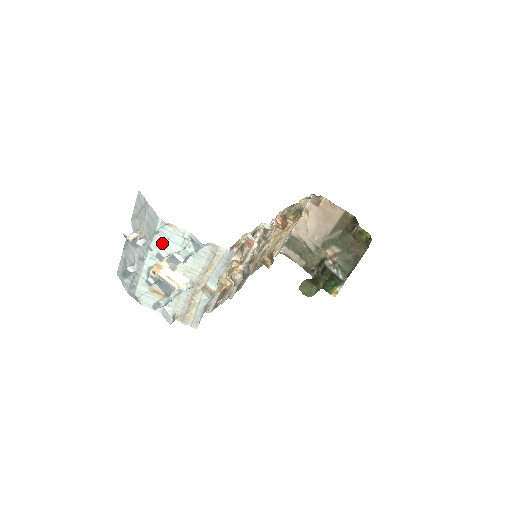
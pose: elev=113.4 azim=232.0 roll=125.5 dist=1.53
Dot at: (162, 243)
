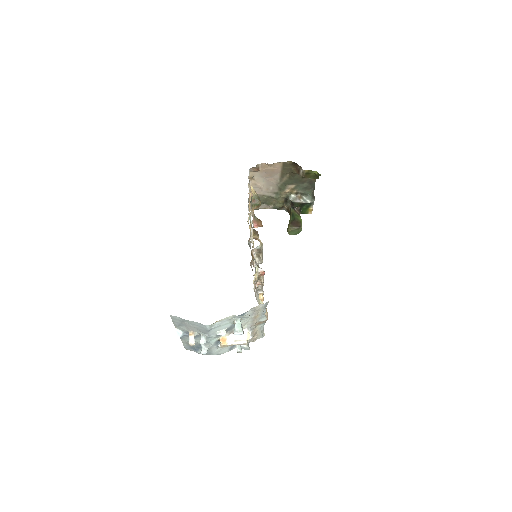
Dot at: (216, 330)
